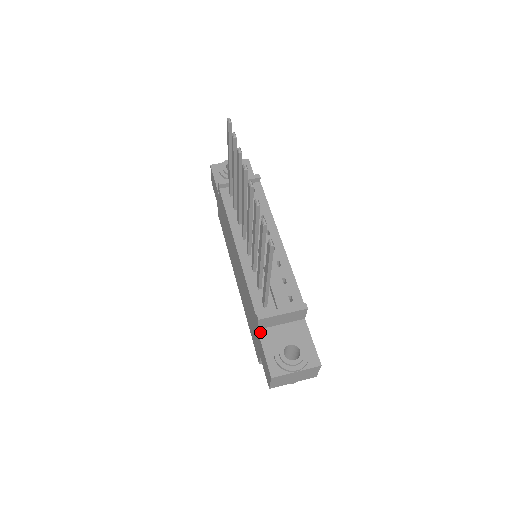
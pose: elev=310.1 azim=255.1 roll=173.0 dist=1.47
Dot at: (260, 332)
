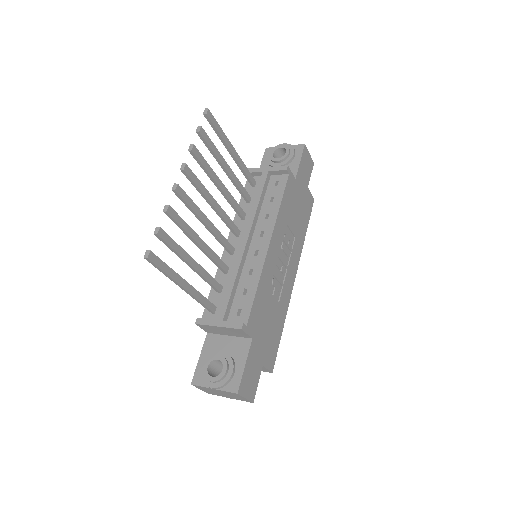
Dot at: (208, 336)
